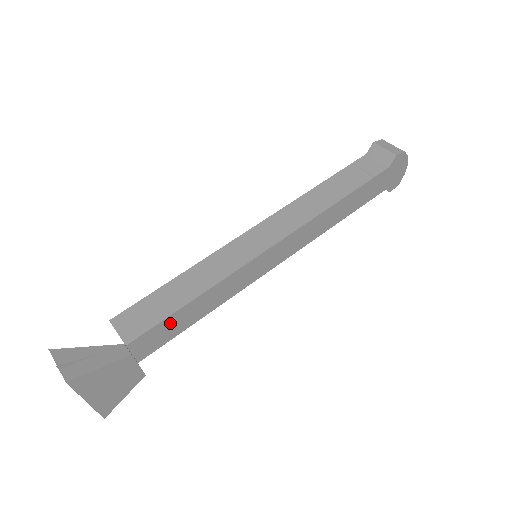
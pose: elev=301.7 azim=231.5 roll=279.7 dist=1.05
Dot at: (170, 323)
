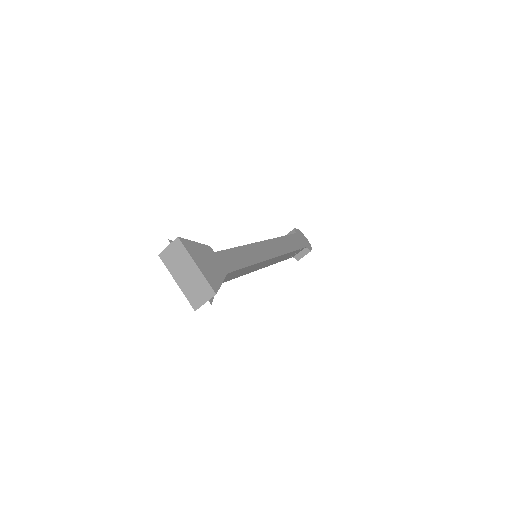
Dot at: (225, 257)
